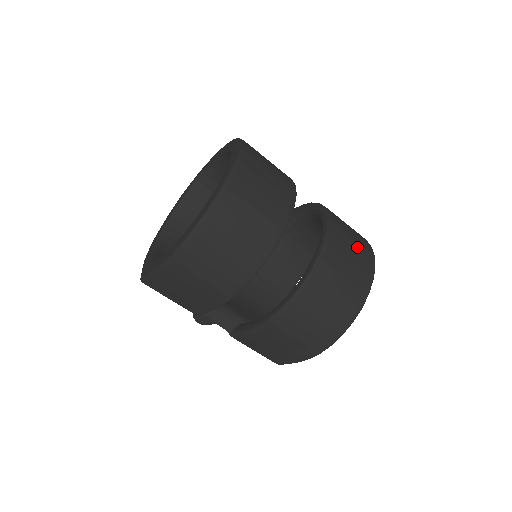
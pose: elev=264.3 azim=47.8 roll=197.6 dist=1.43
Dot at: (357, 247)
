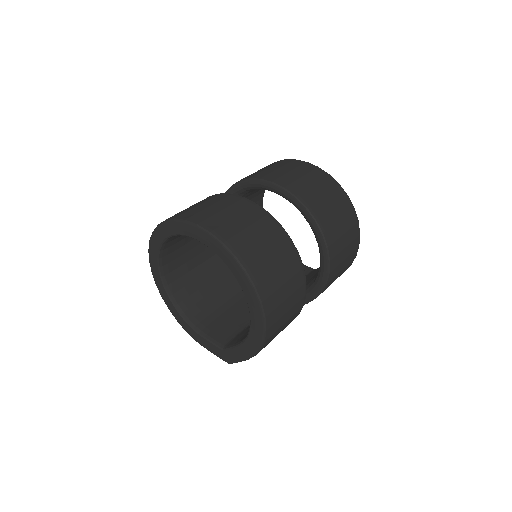
Dot at: (321, 188)
